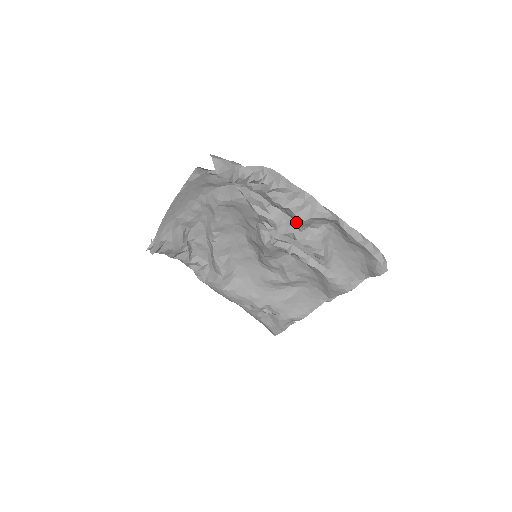
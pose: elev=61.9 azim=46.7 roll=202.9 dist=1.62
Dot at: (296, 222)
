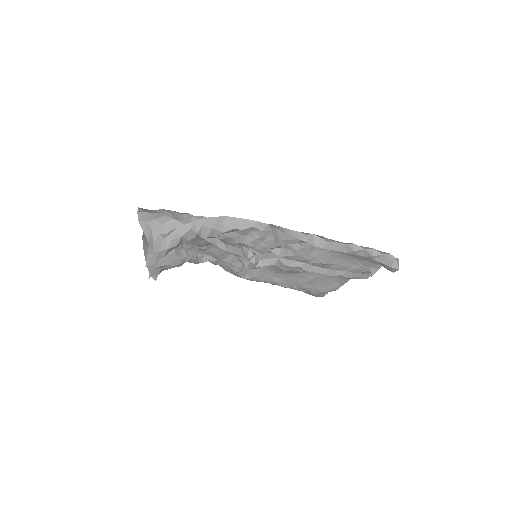
Dot at: occluded
